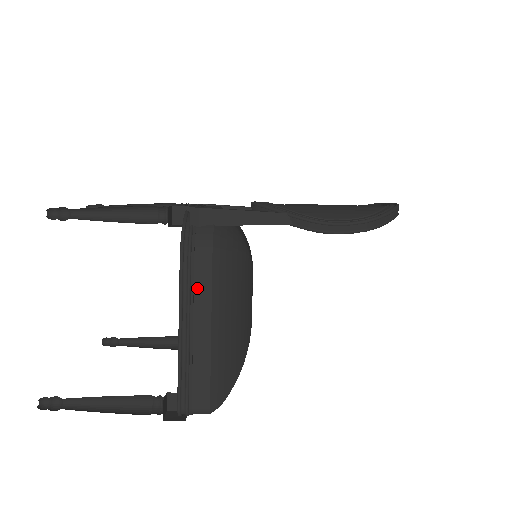
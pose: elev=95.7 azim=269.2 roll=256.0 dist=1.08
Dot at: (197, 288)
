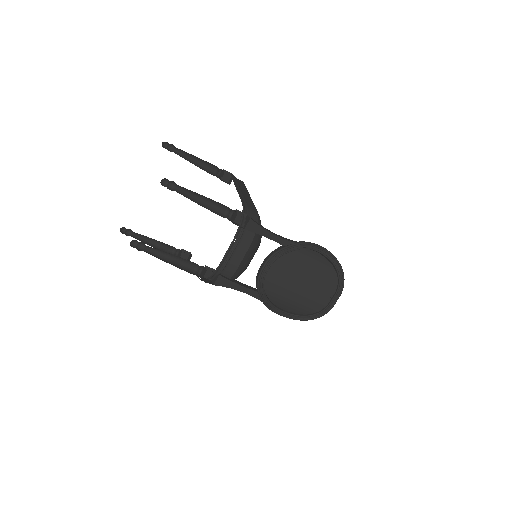
Dot at: occluded
